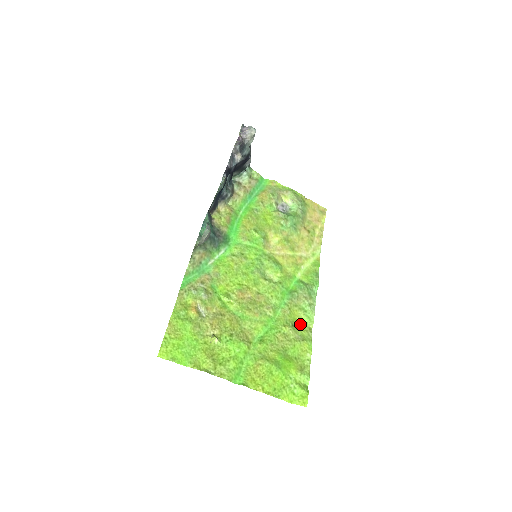
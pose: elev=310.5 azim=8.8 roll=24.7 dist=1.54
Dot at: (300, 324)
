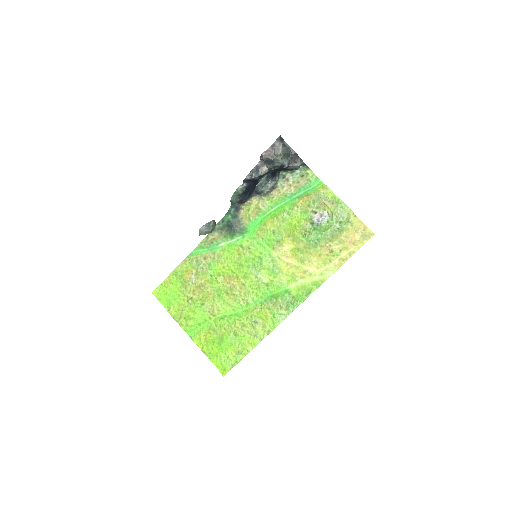
Dot at: (264, 323)
